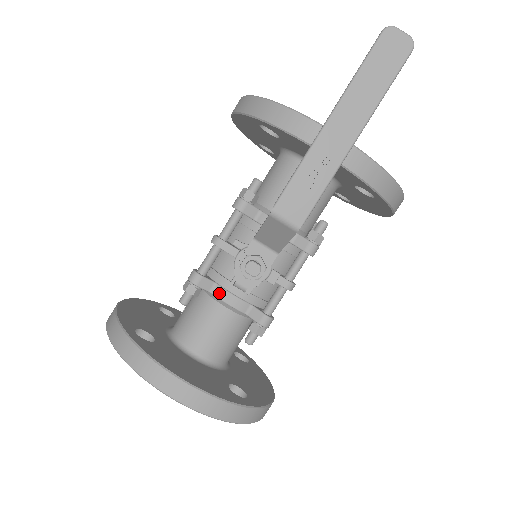
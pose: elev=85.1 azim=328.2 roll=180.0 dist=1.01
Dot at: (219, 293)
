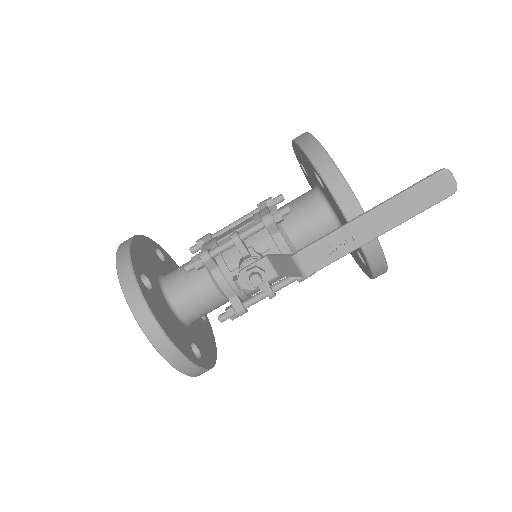
Dot at: (217, 276)
